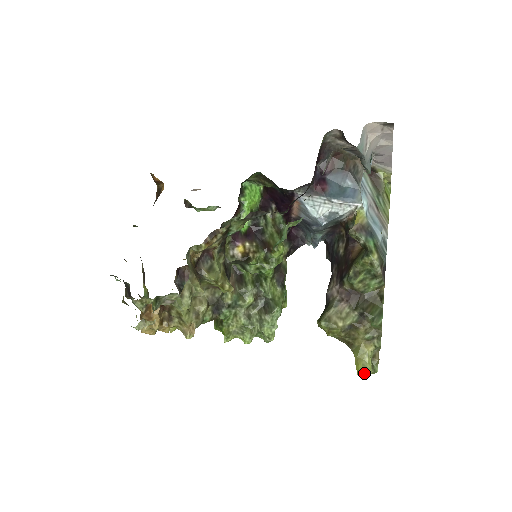
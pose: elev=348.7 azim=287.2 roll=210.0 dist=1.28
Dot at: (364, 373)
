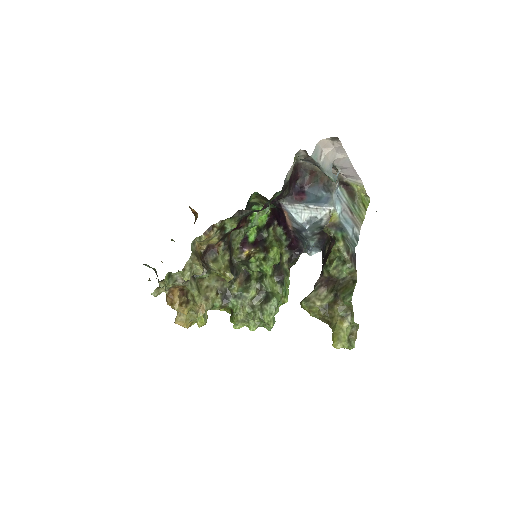
Dot at: (338, 344)
